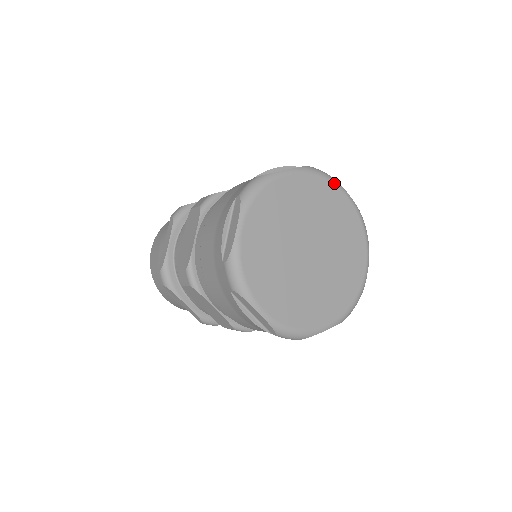
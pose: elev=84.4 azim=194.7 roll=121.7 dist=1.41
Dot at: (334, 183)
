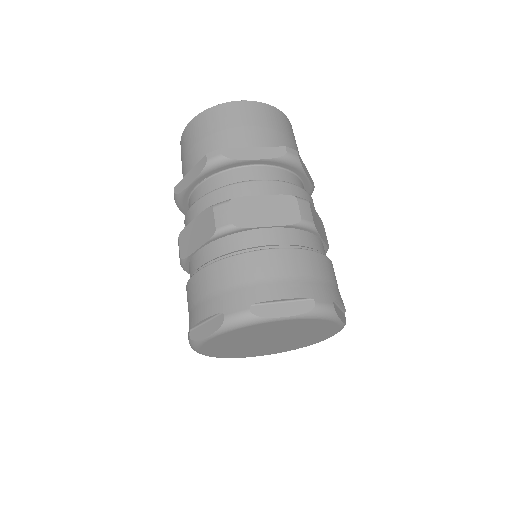
Dot at: (331, 320)
